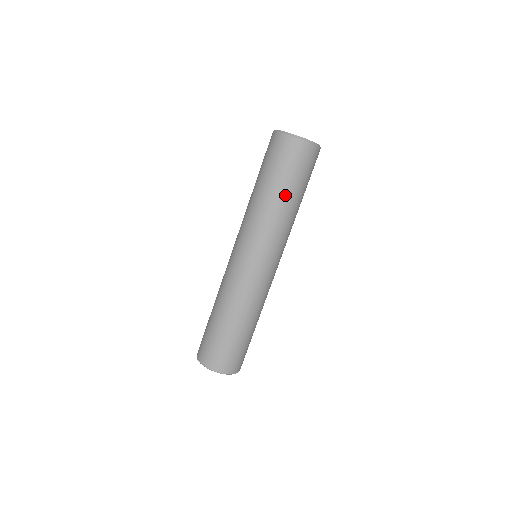
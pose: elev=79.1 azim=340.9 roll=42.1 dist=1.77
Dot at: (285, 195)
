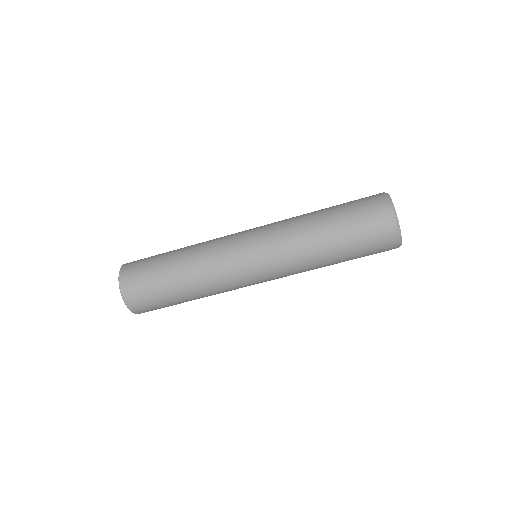
Dot at: occluded
